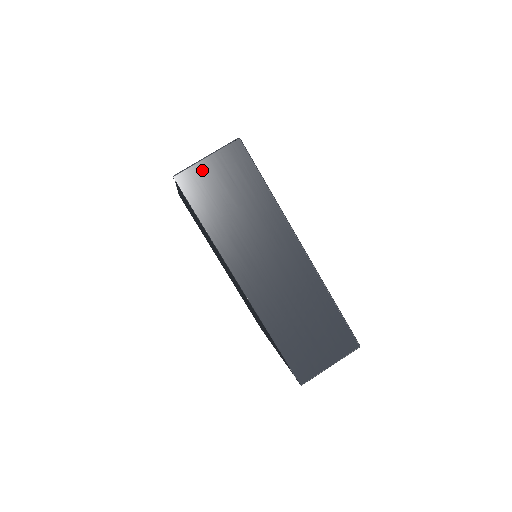
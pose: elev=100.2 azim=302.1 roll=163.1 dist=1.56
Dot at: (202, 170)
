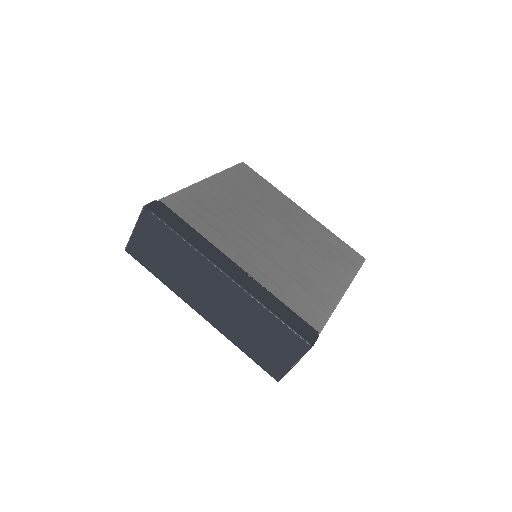
Dot at: (136, 239)
